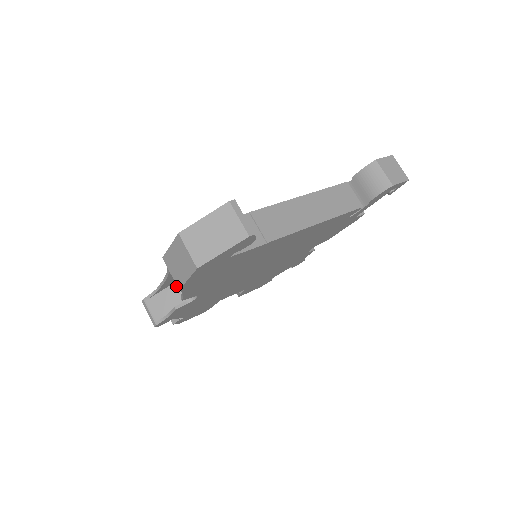
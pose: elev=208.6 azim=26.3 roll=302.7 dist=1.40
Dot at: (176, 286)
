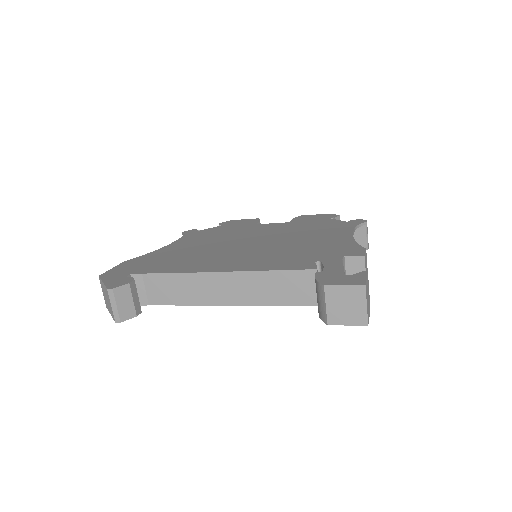
Dot at: occluded
